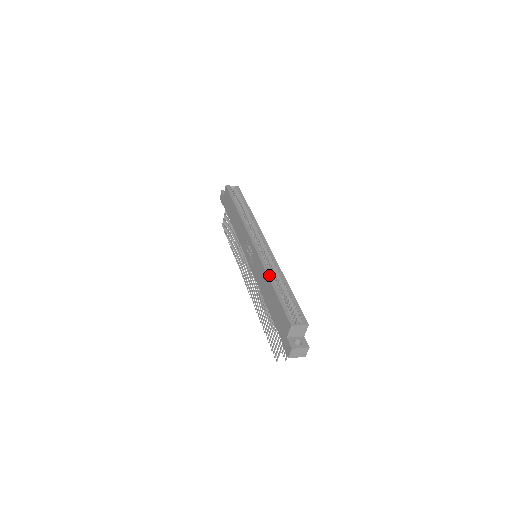
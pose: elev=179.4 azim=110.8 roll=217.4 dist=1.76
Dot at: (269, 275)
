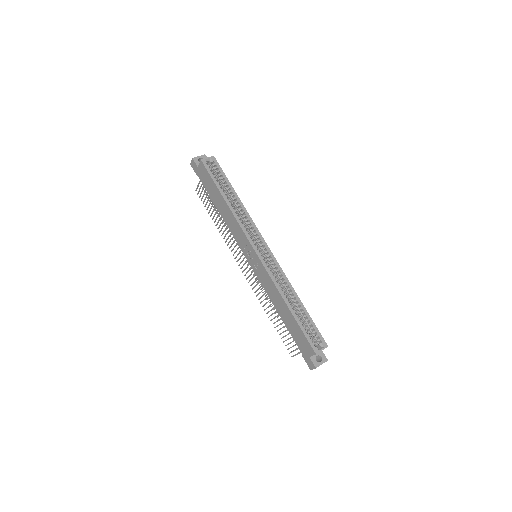
Dot at: (283, 296)
